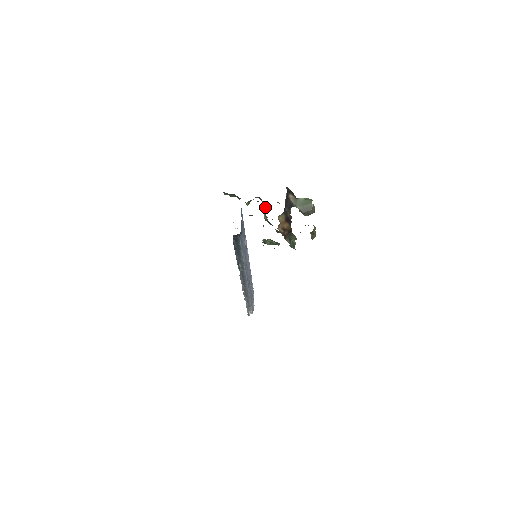
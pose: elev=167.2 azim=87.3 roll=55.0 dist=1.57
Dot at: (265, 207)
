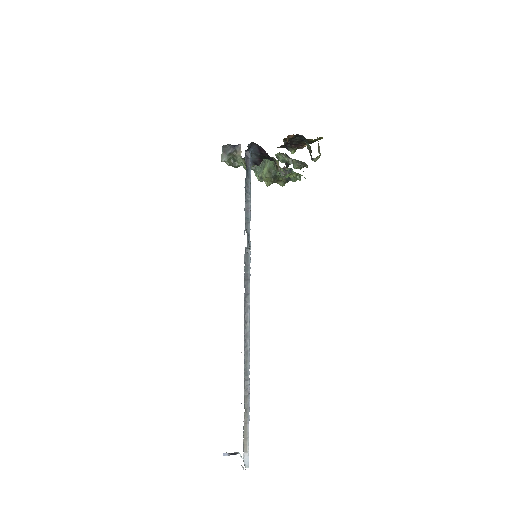
Dot at: (264, 161)
